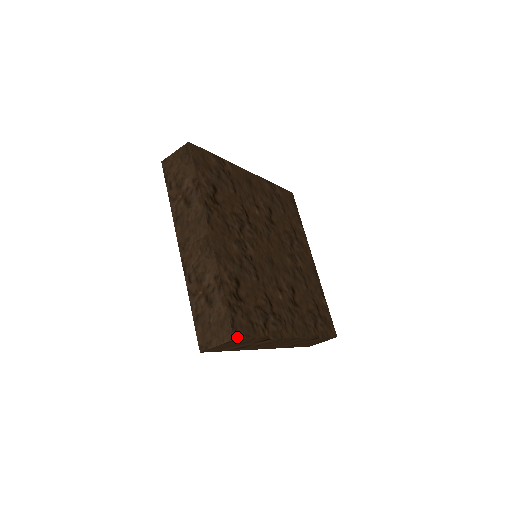
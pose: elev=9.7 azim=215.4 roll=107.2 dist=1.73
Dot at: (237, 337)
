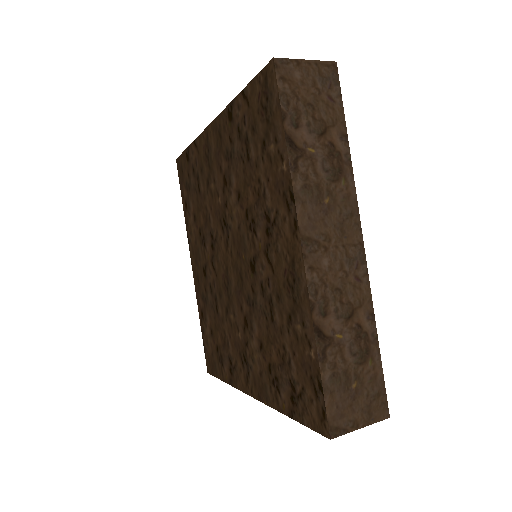
Dot at: occluded
